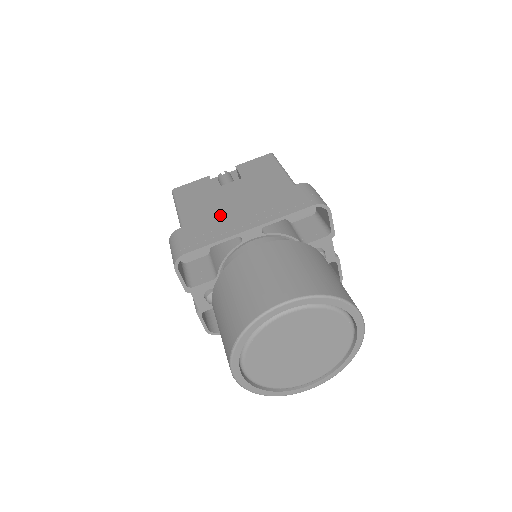
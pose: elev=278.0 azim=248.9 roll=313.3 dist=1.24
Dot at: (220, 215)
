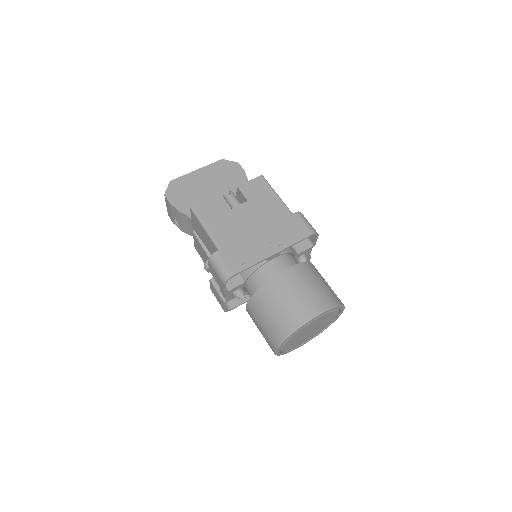
Dot at: (246, 239)
